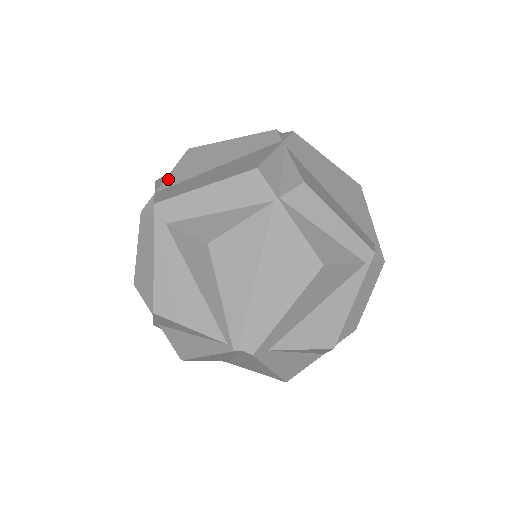
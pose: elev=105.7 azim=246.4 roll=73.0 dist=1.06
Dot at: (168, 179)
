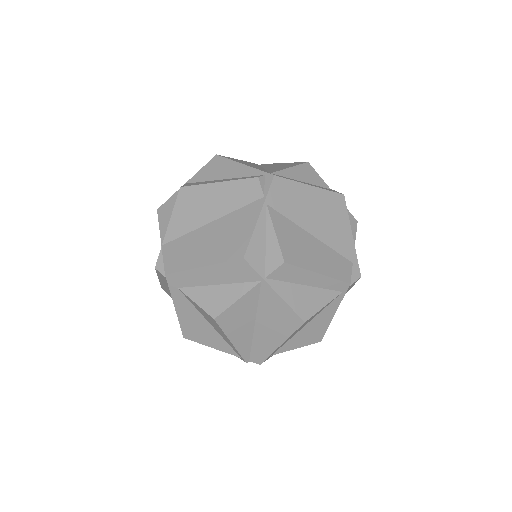
Dot at: (169, 229)
